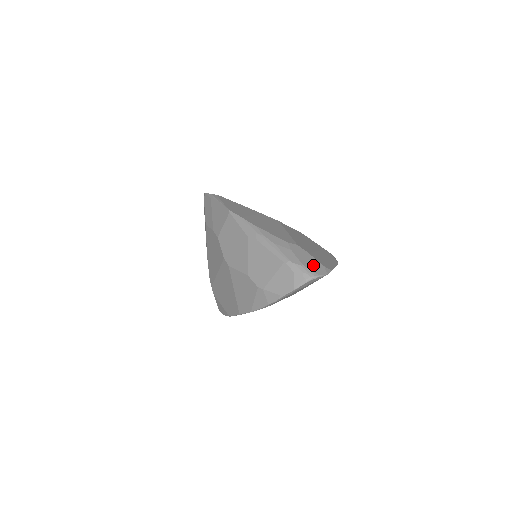
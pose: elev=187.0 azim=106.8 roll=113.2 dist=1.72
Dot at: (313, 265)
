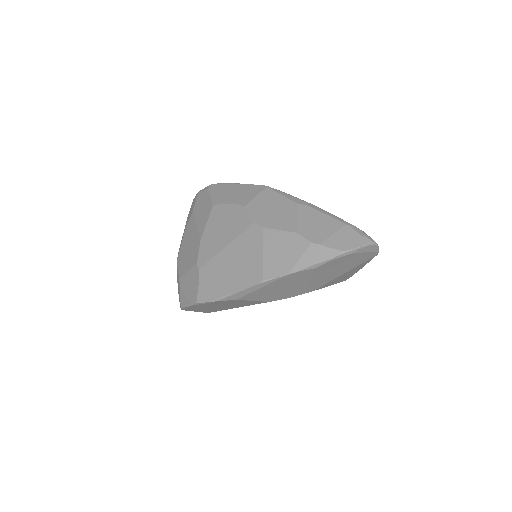
Dot at: occluded
